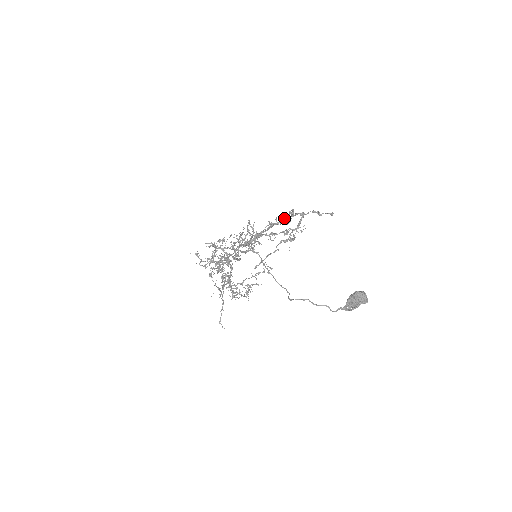
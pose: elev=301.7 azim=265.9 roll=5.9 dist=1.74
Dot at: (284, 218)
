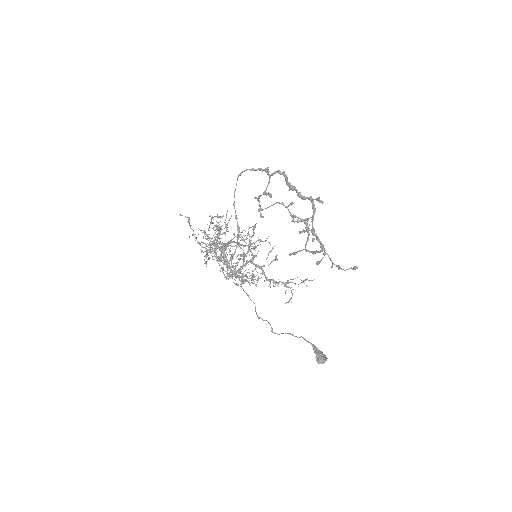
Dot at: occluded
